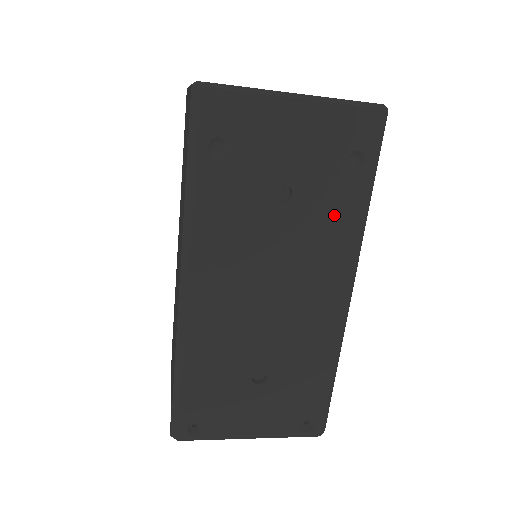
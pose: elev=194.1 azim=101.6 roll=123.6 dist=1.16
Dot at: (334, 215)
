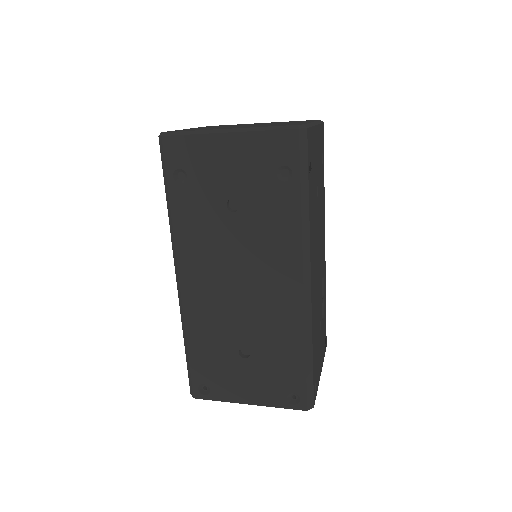
Dot at: (276, 219)
